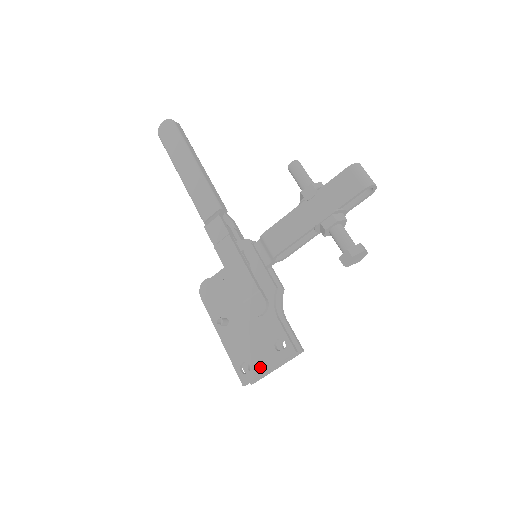
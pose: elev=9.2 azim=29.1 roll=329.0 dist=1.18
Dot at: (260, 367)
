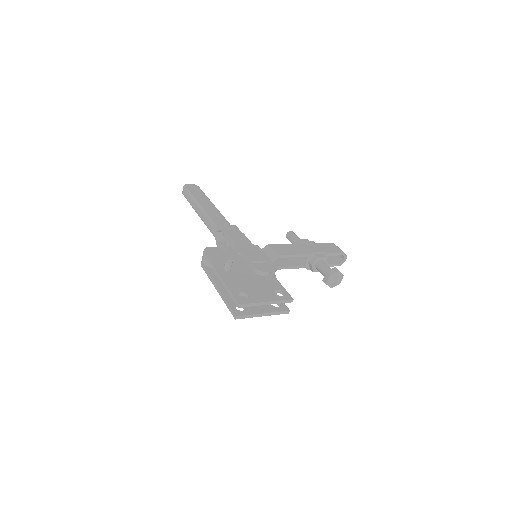
Dot at: (259, 298)
